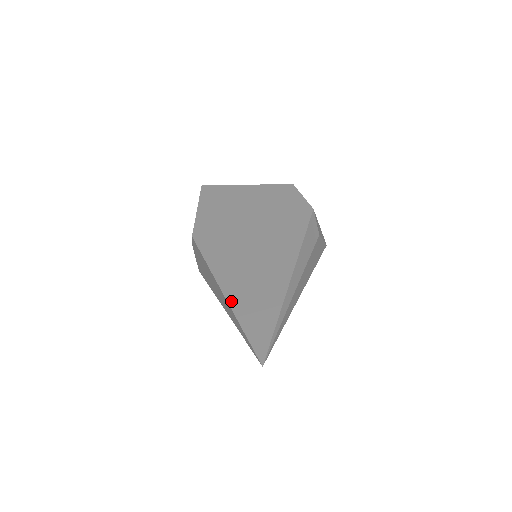
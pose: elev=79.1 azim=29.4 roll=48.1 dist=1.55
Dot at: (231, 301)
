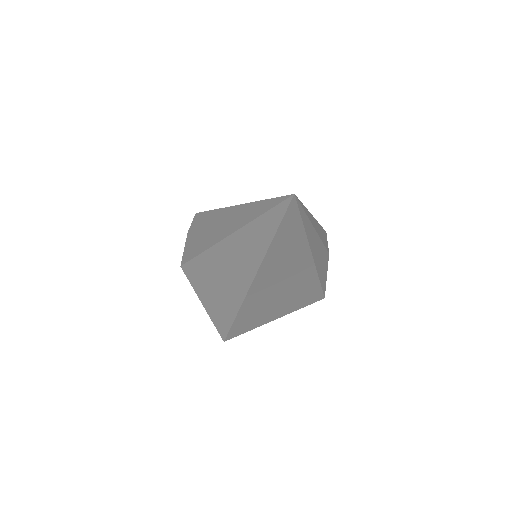
Dot at: occluded
